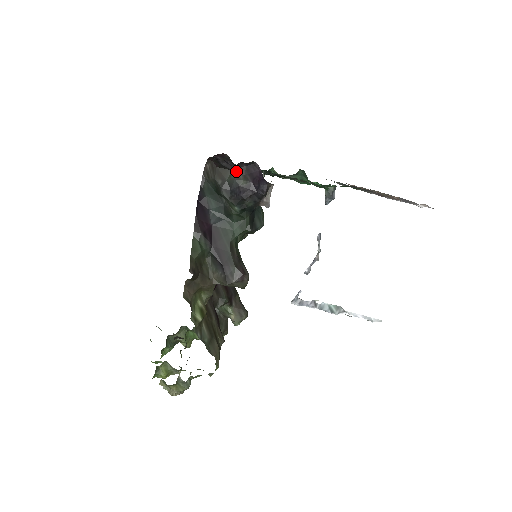
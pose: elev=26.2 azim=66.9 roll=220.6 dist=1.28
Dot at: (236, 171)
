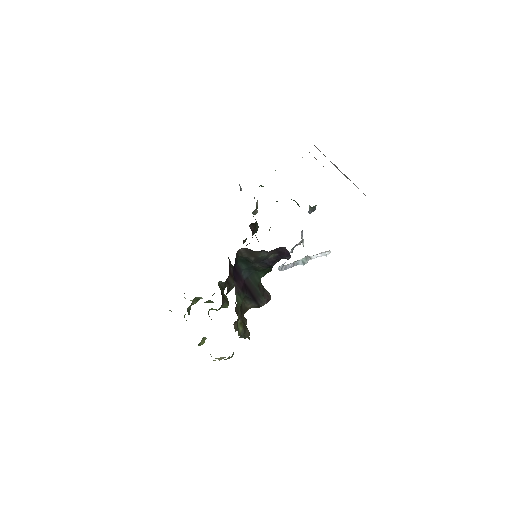
Dot at: (268, 253)
